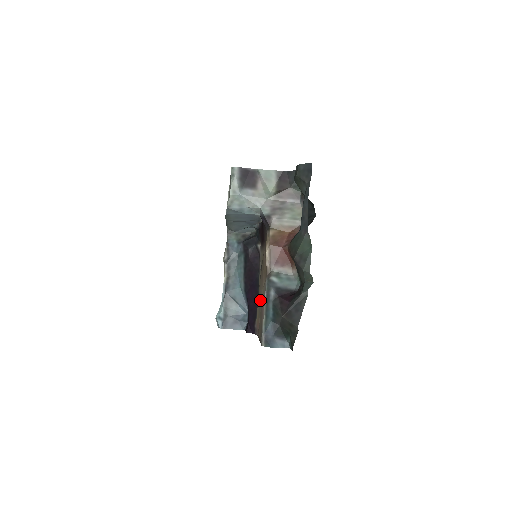
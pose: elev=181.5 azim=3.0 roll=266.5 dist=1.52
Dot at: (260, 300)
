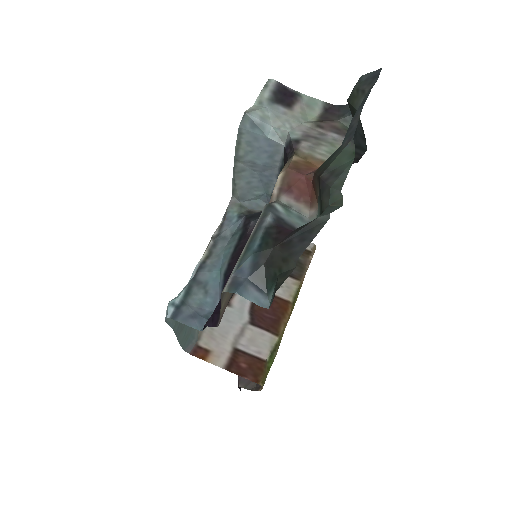
Dot at: occluded
